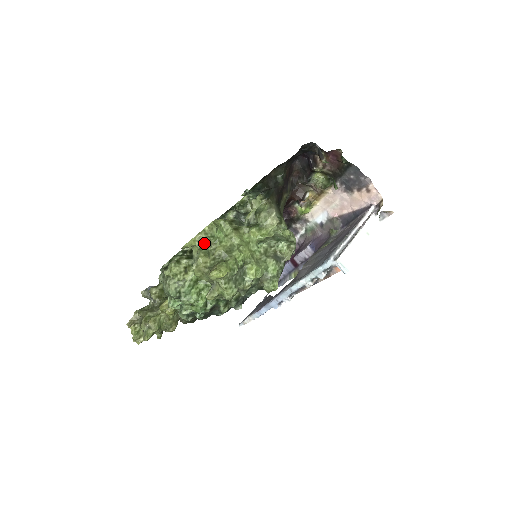
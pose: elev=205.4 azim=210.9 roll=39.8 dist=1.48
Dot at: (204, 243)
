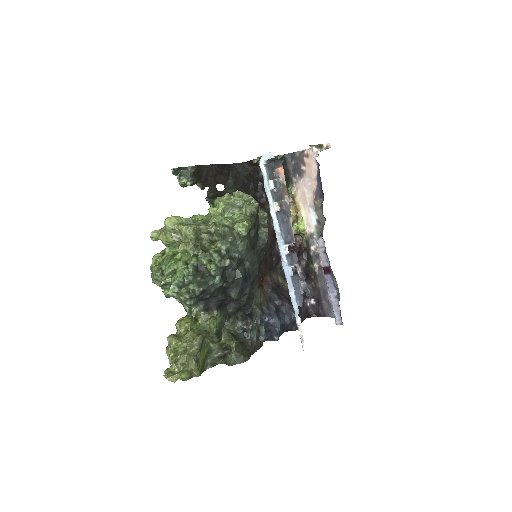
Dot at: occluded
